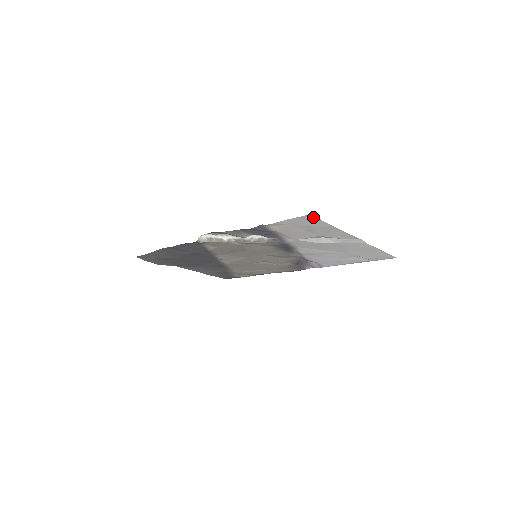
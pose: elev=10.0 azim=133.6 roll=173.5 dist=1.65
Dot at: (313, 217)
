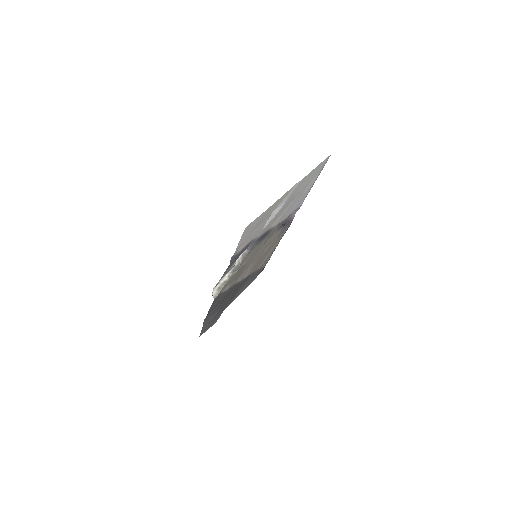
Dot at: (249, 225)
